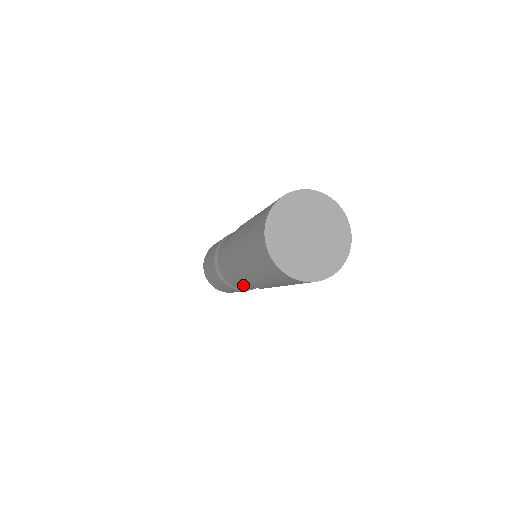
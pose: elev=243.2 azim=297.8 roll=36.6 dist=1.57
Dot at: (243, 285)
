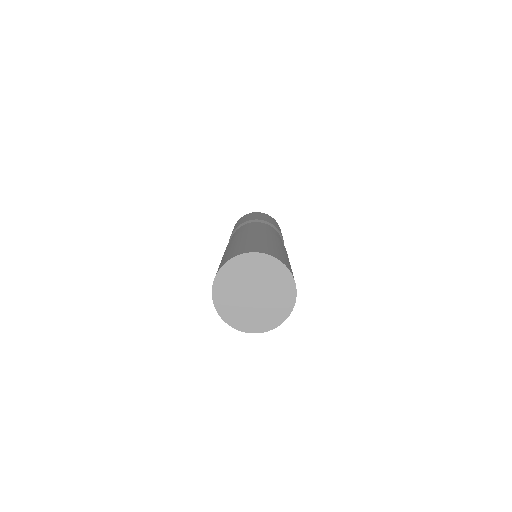
Dot at: occluded
